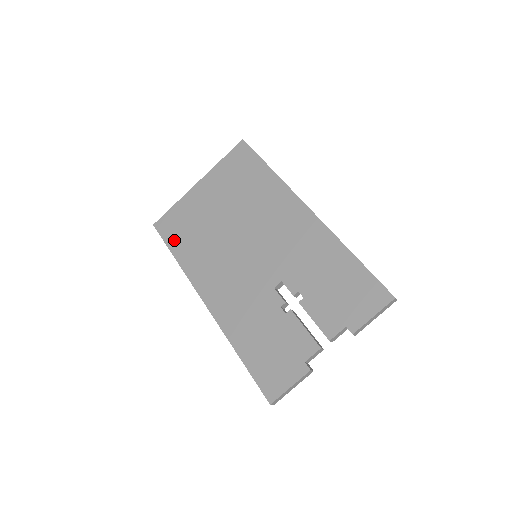
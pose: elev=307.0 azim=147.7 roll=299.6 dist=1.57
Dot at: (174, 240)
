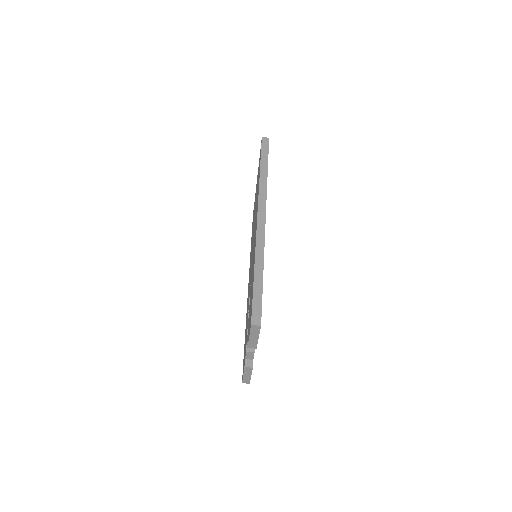
Dot at: occluded
